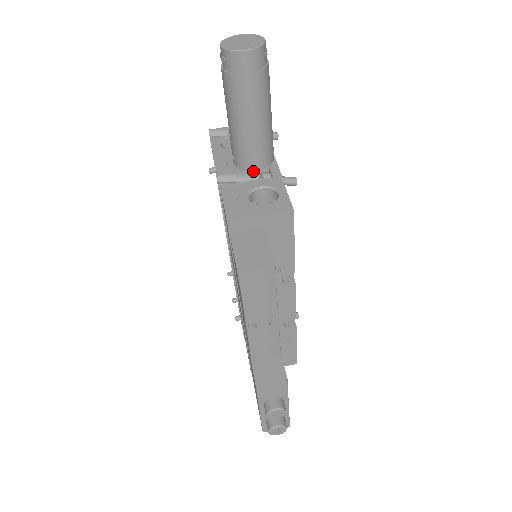
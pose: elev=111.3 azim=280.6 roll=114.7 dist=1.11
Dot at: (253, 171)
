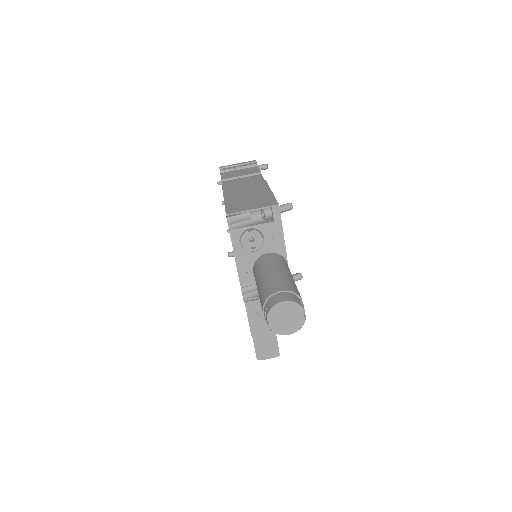
Dot at: occluded
